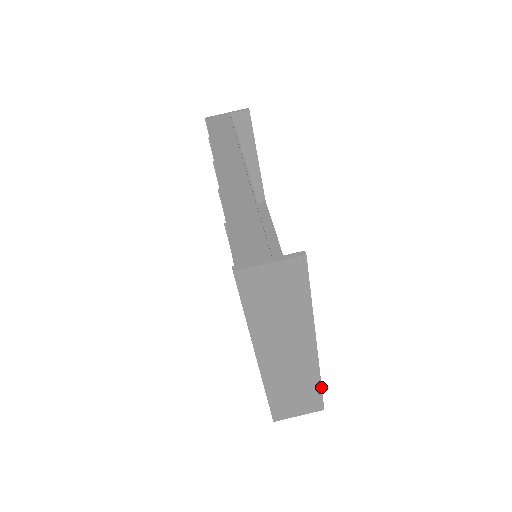
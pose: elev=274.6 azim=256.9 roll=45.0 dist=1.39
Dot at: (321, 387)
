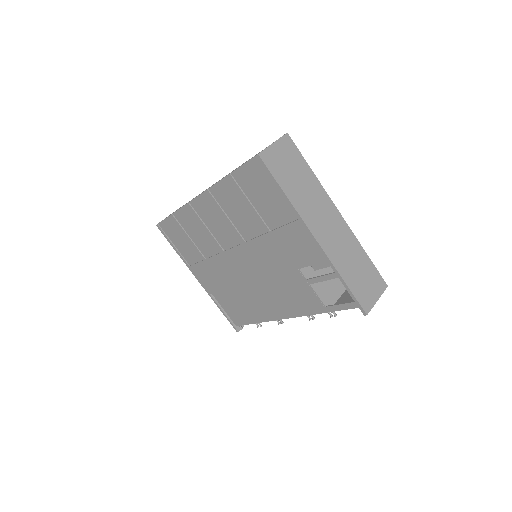
Dot at: (369, 258)
